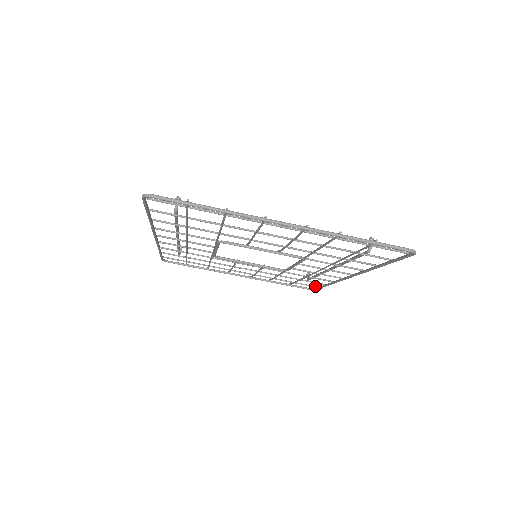
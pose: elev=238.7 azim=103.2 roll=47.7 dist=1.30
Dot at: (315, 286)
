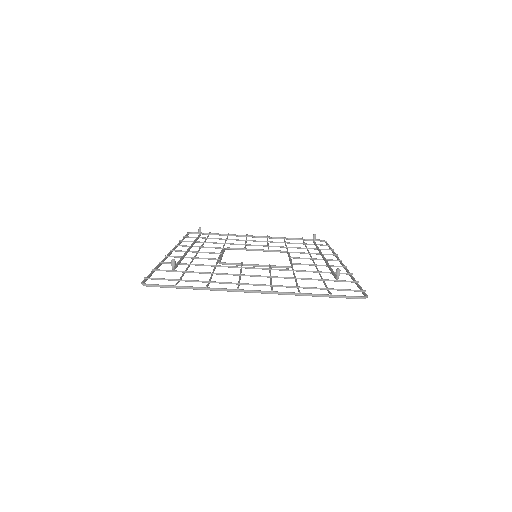
Dot at: (324, 241)
